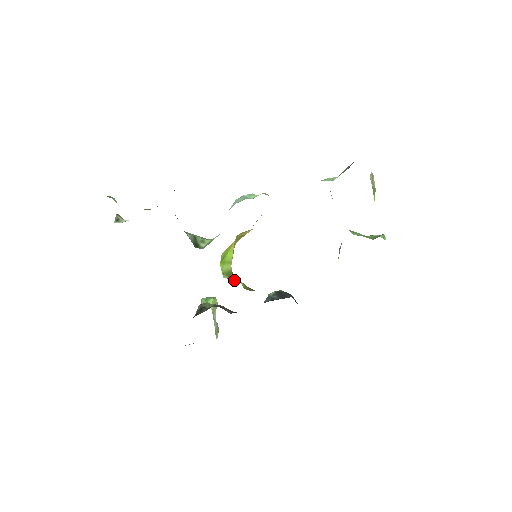
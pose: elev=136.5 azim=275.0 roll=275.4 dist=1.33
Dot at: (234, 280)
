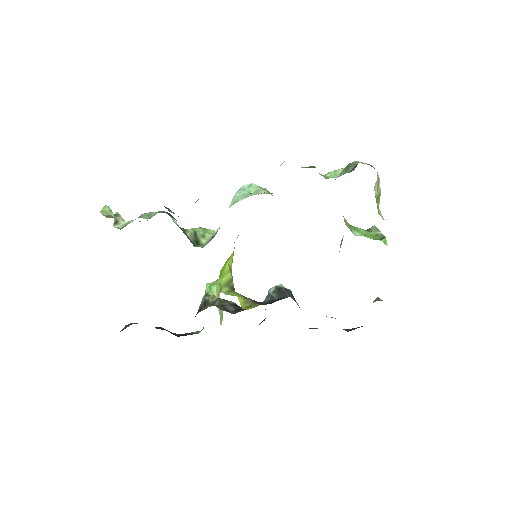
Dot at: (234, 288)
